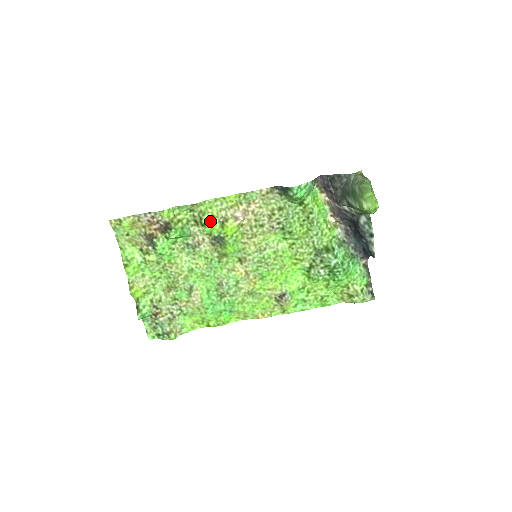
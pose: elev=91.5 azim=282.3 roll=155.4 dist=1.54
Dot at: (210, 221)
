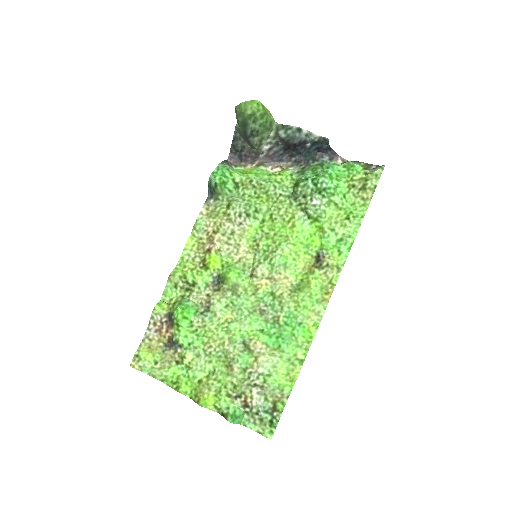
Dot at: (194, 276)
